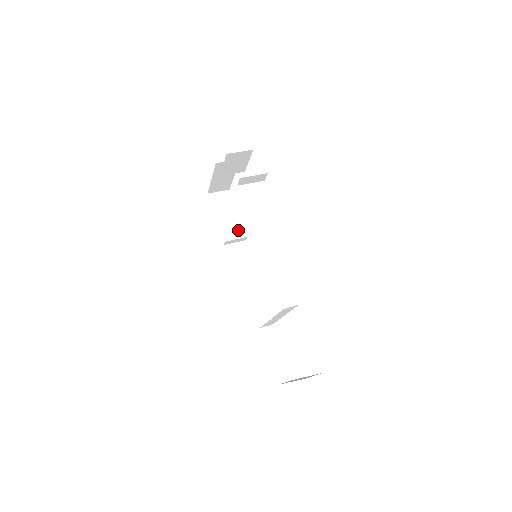
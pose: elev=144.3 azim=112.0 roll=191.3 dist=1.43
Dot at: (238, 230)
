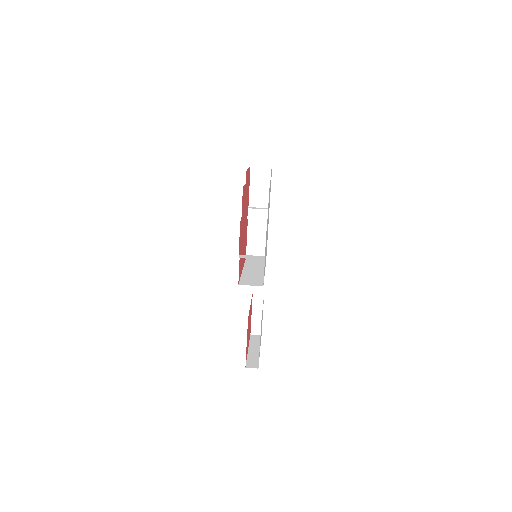
Dot at: (262, 212)
